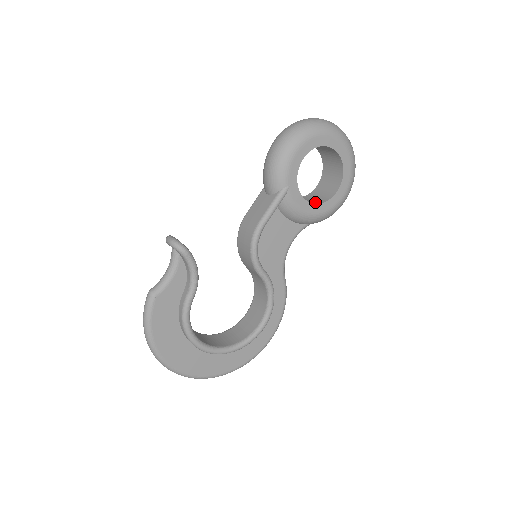
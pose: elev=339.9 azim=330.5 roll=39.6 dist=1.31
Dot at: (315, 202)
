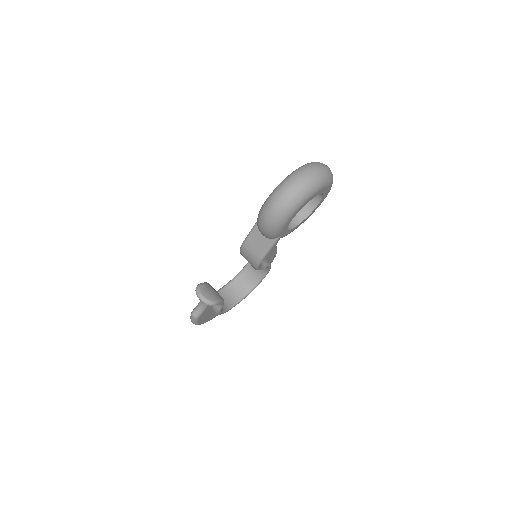
Dot at: (299, 217)
